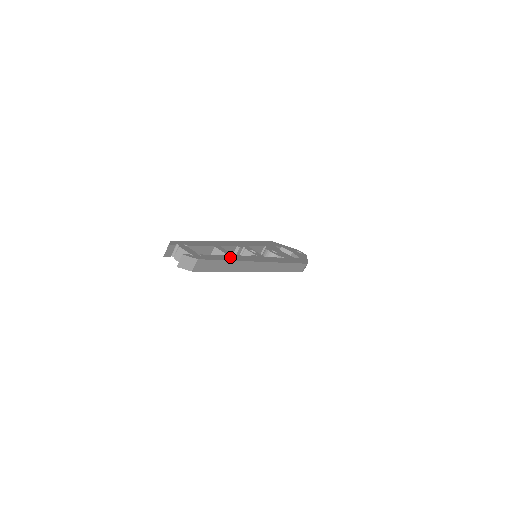
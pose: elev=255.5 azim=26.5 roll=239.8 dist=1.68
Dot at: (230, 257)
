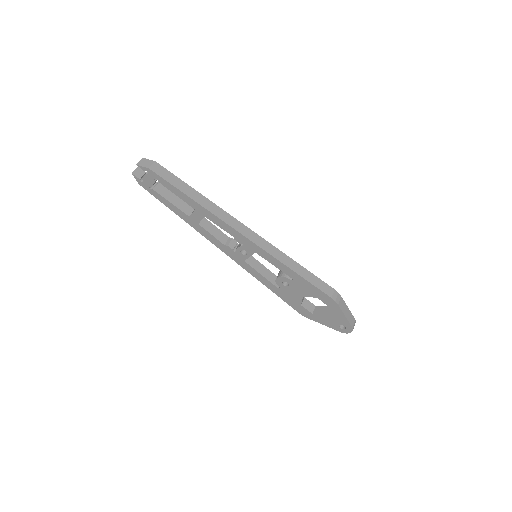
Dot at: occluded
